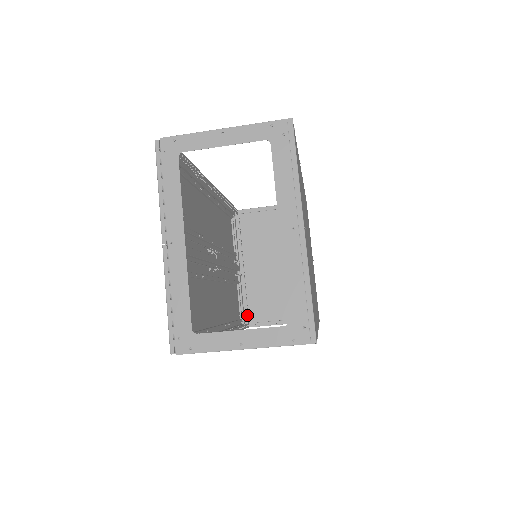
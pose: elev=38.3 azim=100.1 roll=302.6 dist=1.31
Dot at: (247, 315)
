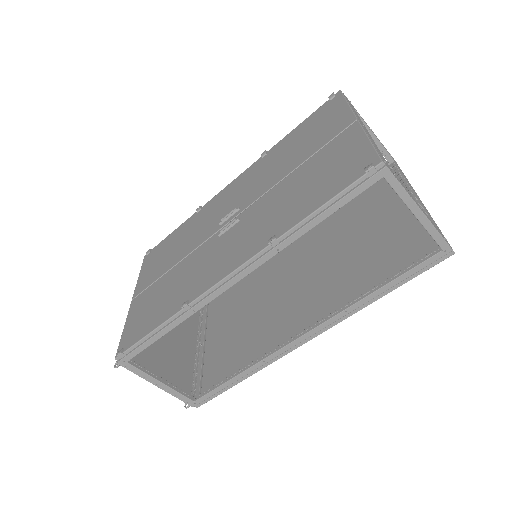
Dot at: occluded
